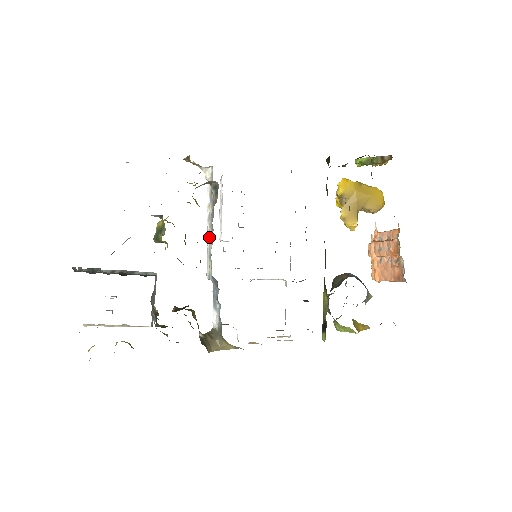
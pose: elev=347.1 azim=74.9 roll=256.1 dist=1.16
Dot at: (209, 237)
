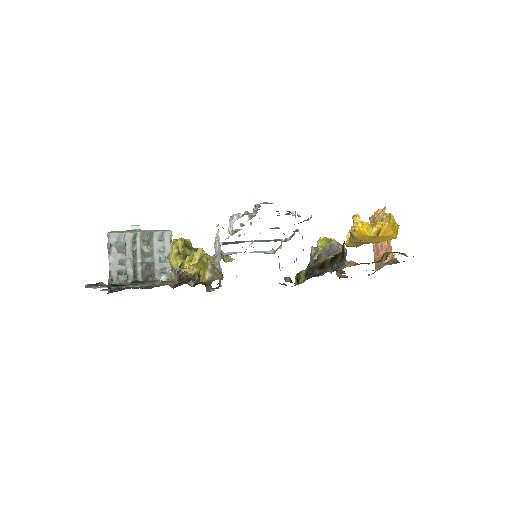
Dot at: (216, 252)
